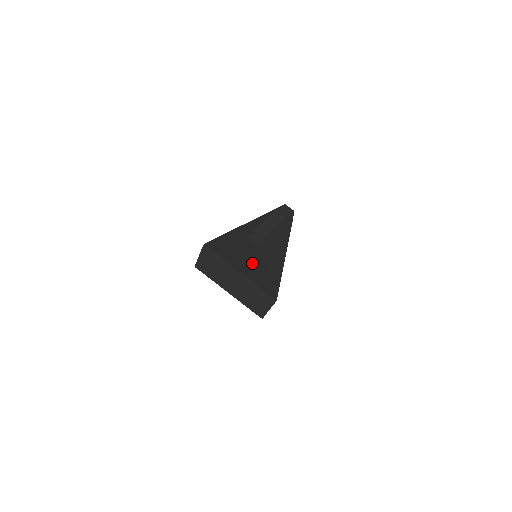
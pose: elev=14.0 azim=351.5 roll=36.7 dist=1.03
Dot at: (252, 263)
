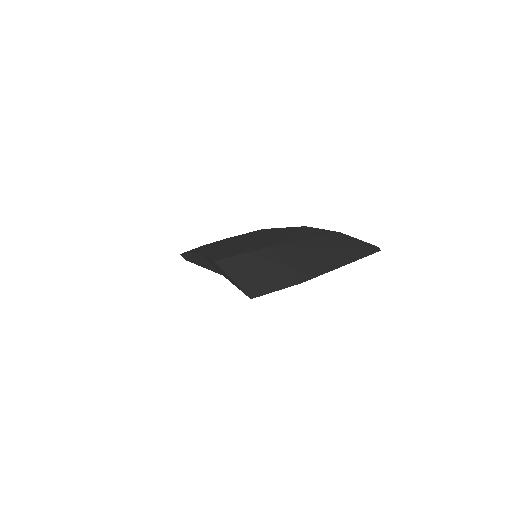
Dot at: (336, 260)
